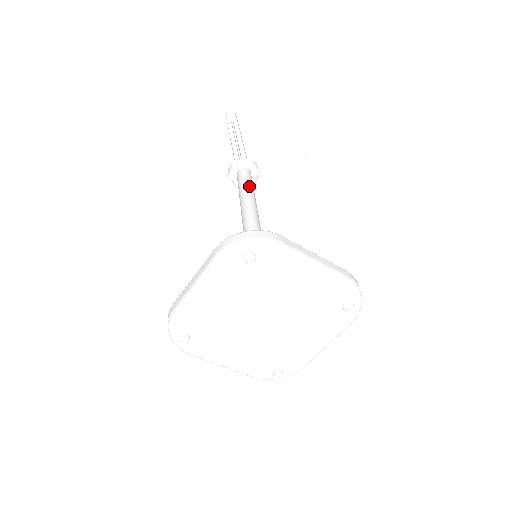
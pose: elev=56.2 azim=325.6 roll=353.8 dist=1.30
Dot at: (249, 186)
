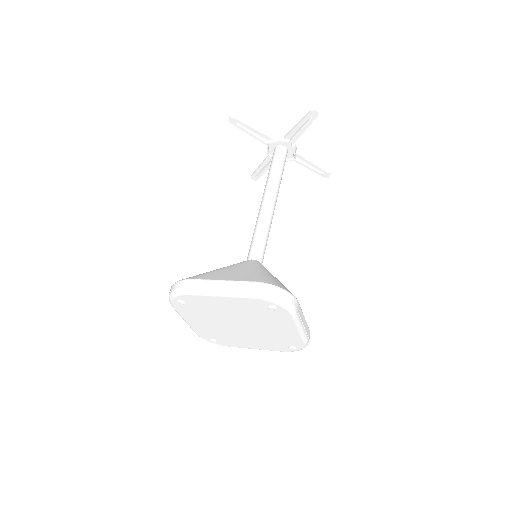
Dot at: (281, 175)
